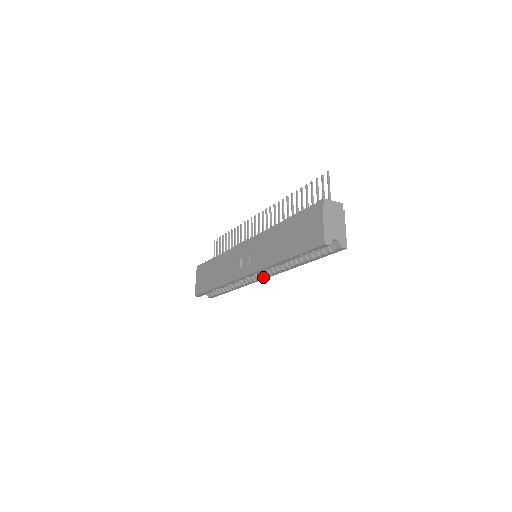
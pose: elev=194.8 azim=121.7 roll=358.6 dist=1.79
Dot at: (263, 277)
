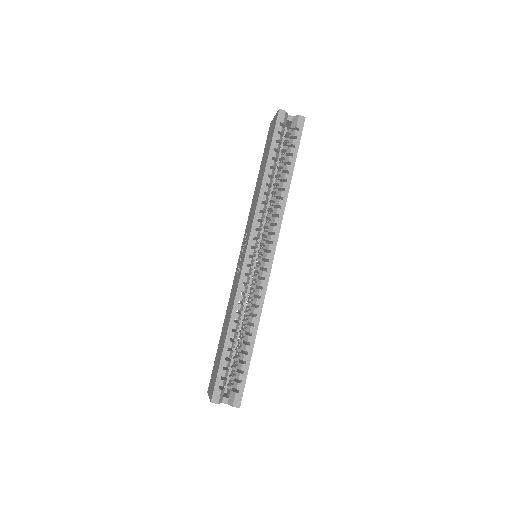
Dot at: (270, 253)
